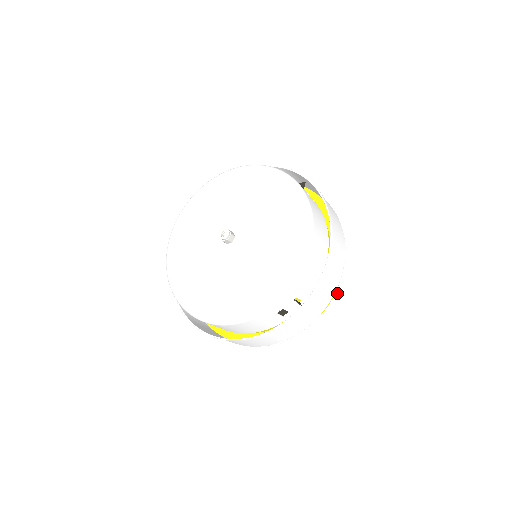
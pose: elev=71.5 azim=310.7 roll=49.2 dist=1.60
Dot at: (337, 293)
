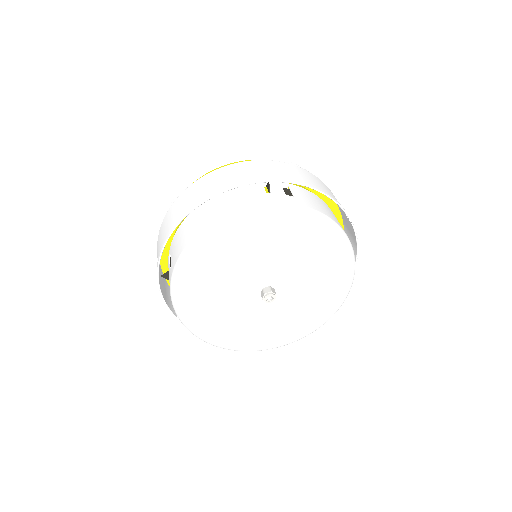
Dot at: occluded
